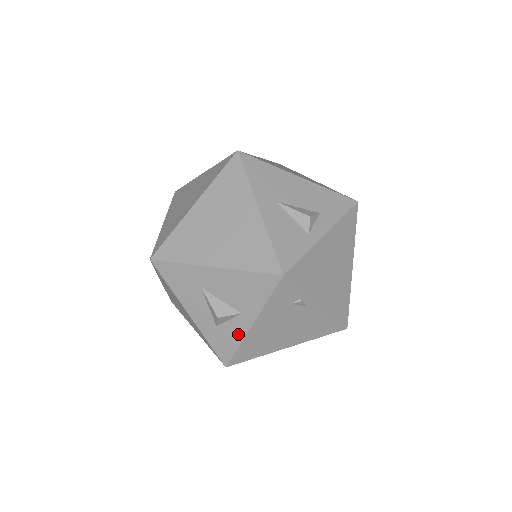
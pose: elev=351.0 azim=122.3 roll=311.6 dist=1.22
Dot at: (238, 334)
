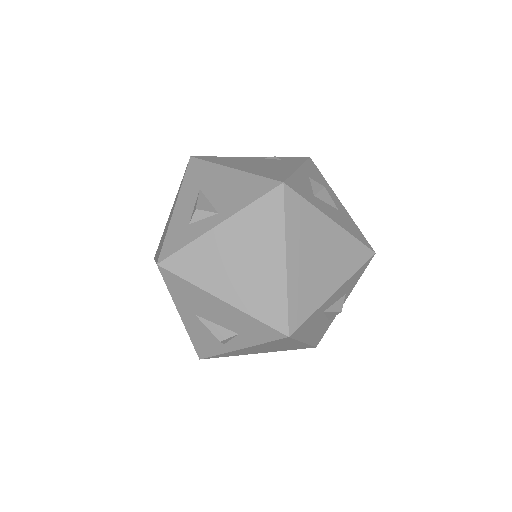
Dot at: occluded
